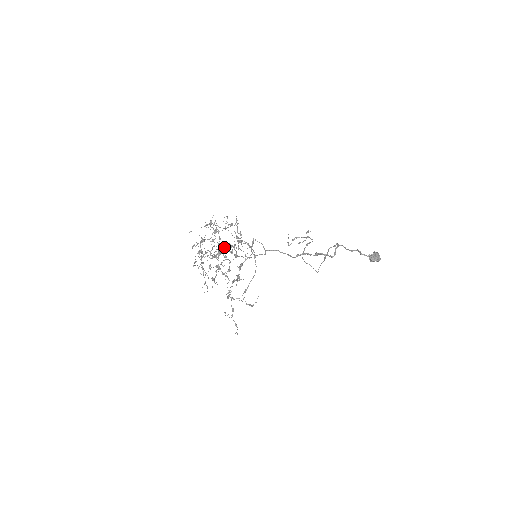
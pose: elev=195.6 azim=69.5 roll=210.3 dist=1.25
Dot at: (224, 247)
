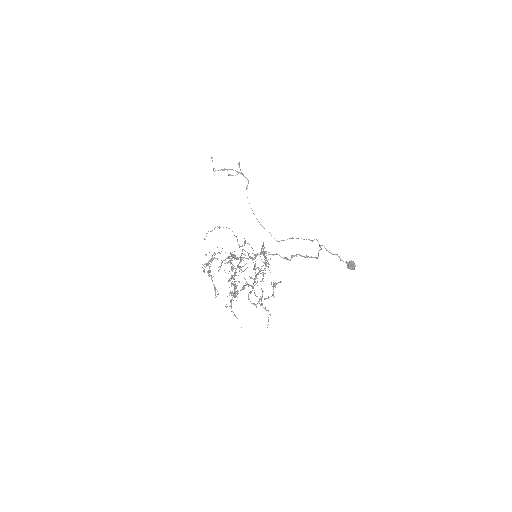
Dot at: (235, 255)
